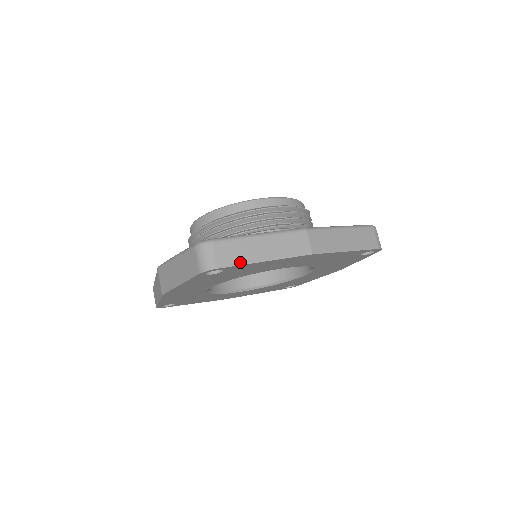
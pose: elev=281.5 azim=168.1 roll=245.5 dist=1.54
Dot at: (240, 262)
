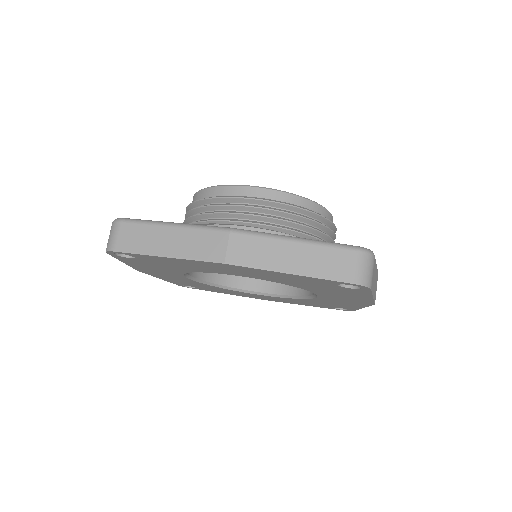
Dot at: (138, 250)
